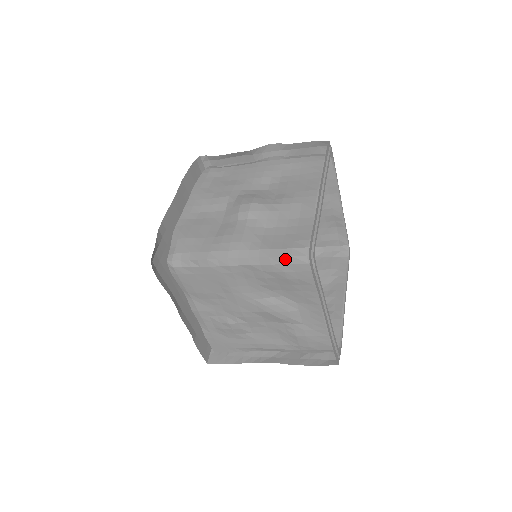
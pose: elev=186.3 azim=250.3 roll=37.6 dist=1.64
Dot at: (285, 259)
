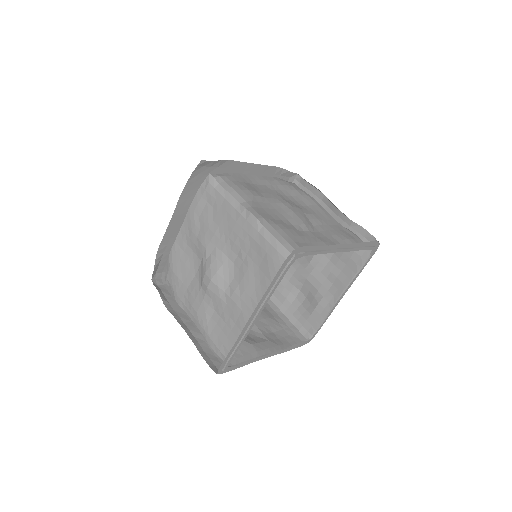
Dot at: (215, 350)
